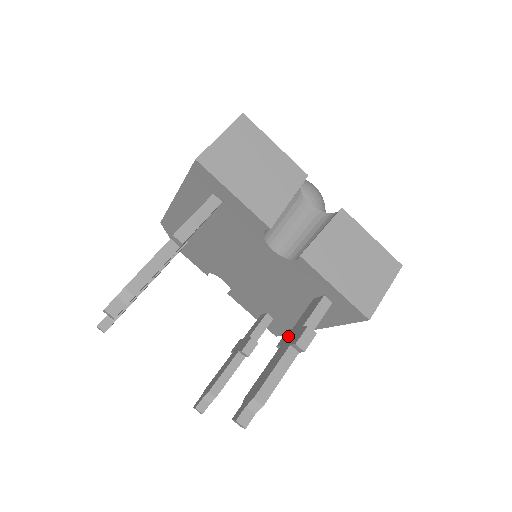
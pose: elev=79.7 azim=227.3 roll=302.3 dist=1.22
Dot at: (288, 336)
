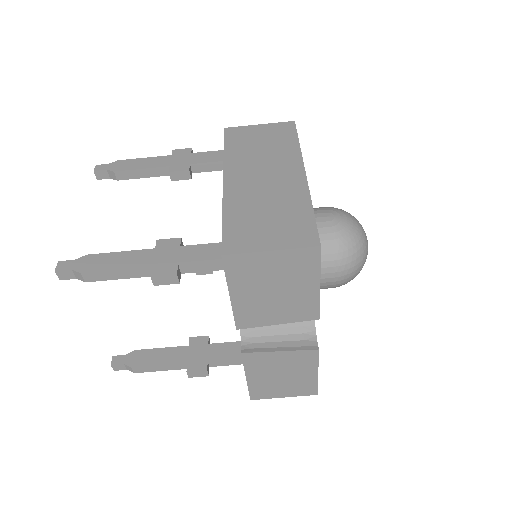
Dot at: (199, 347)
